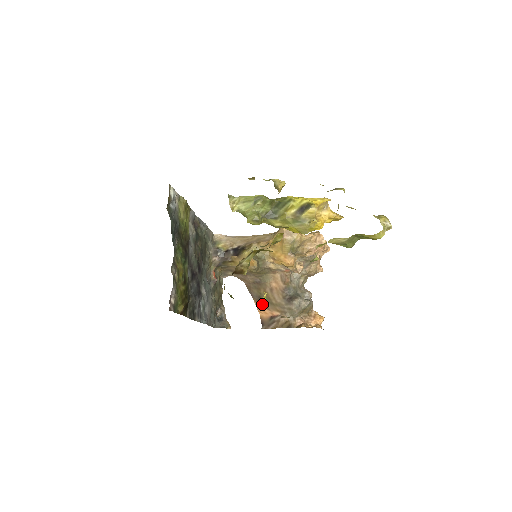
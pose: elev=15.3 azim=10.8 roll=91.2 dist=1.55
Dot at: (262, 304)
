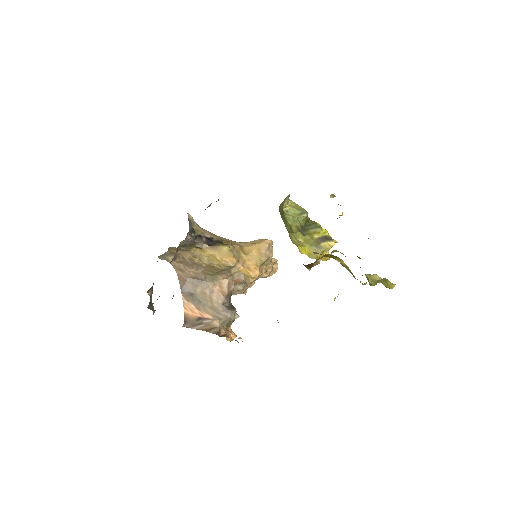
Dot at: occluded
